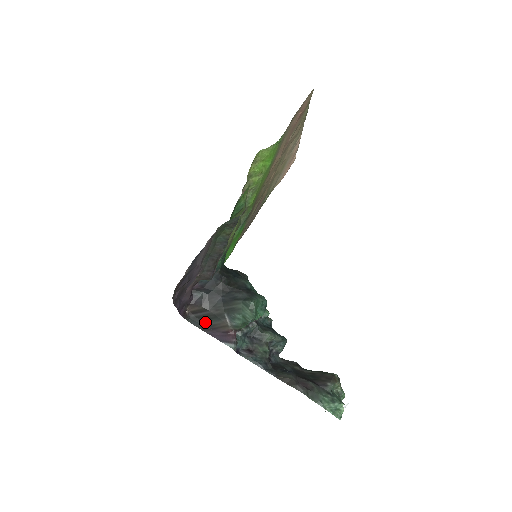
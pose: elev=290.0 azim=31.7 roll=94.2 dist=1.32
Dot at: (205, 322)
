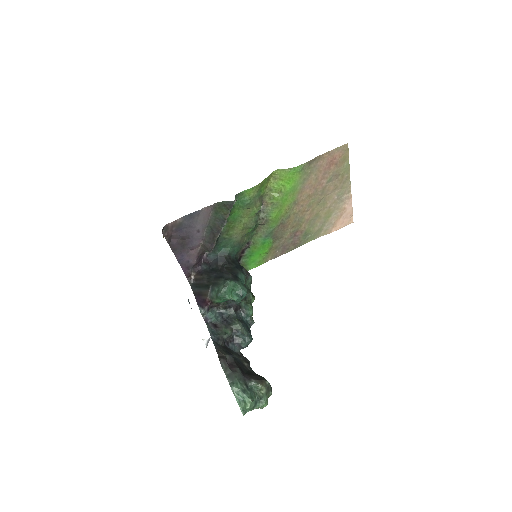
Dot at: (198, 289)
